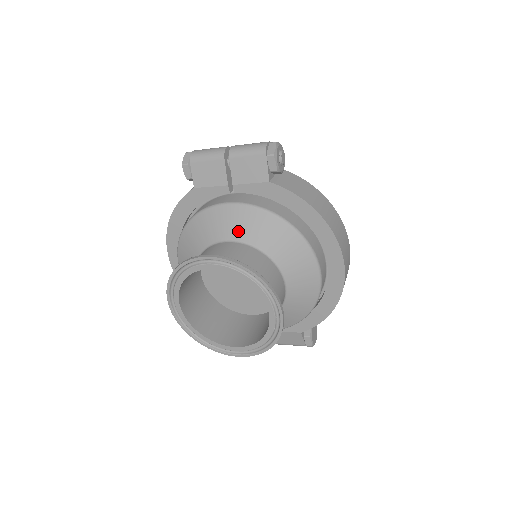
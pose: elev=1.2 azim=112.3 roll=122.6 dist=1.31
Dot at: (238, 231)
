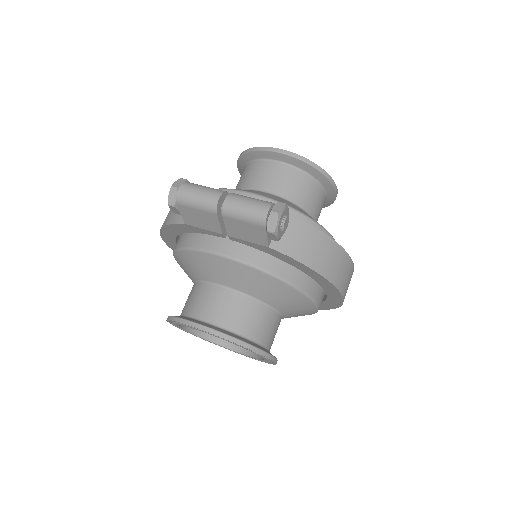
Dot at: (234, 282)
